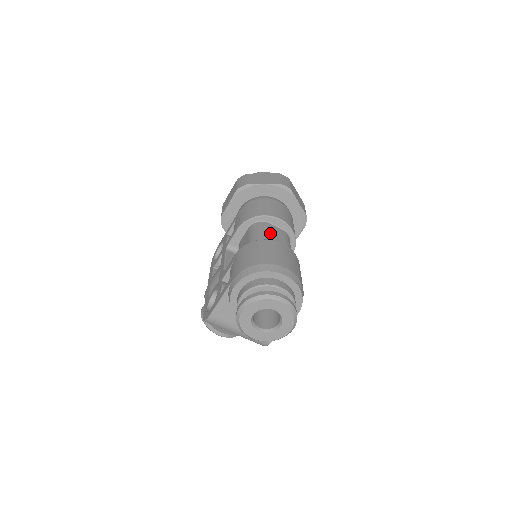
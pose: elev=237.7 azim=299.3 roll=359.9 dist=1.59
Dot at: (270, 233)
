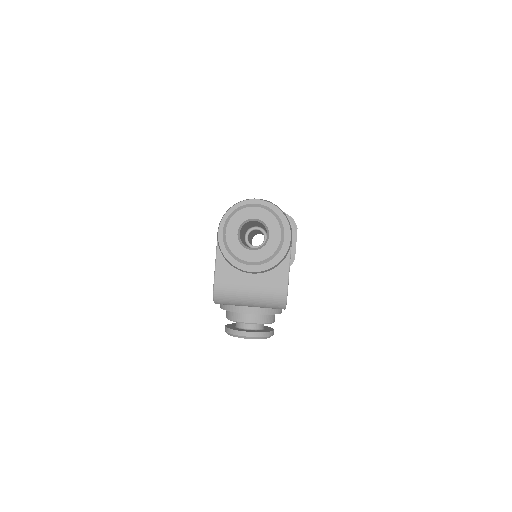
Dot at: occluded
